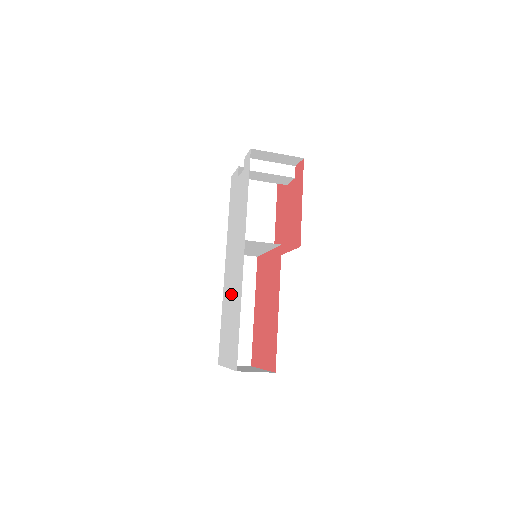
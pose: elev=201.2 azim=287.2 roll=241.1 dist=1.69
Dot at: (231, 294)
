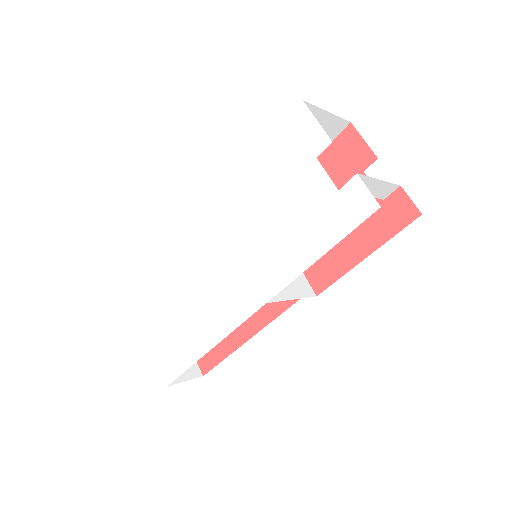
Dot at: (198, 290)
